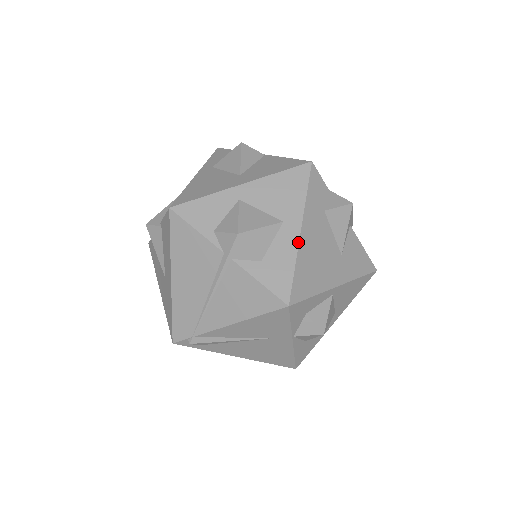
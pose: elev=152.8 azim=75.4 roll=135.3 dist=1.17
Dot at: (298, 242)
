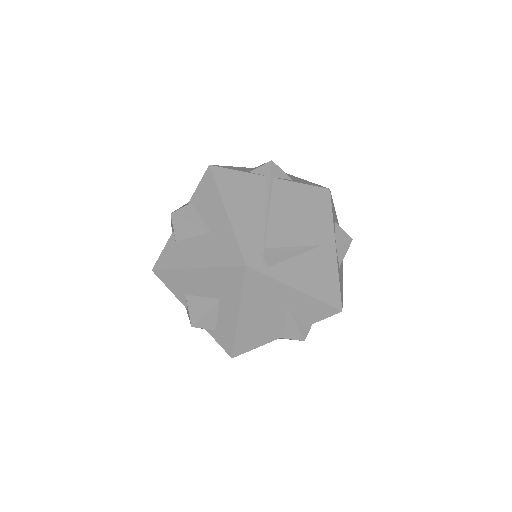
Dot at: occluded
